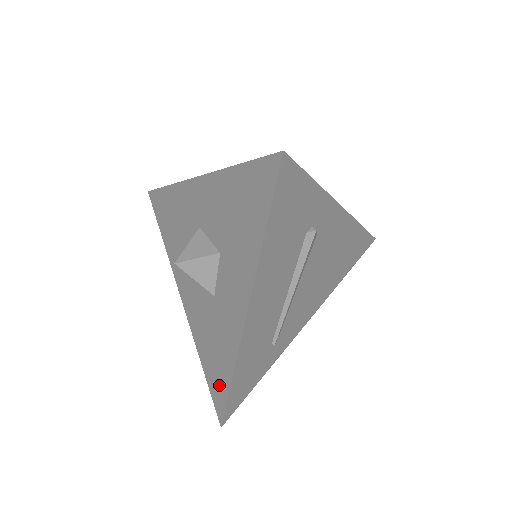
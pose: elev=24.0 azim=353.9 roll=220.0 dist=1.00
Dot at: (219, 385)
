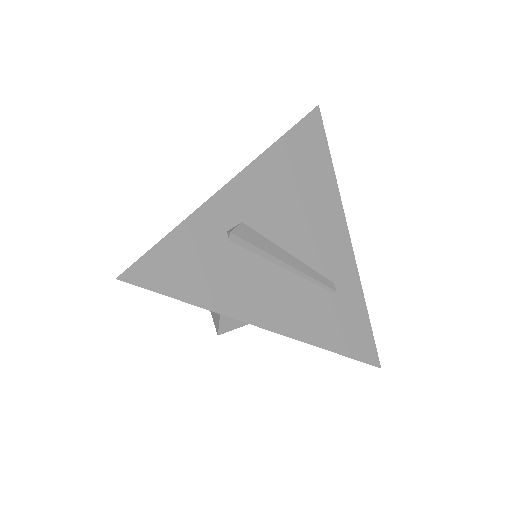
Dot at: occluded
